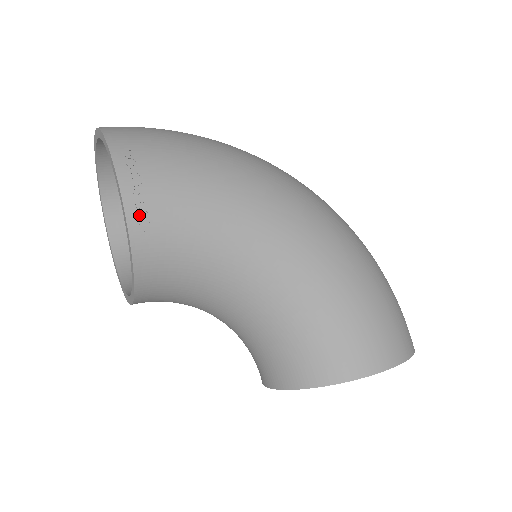
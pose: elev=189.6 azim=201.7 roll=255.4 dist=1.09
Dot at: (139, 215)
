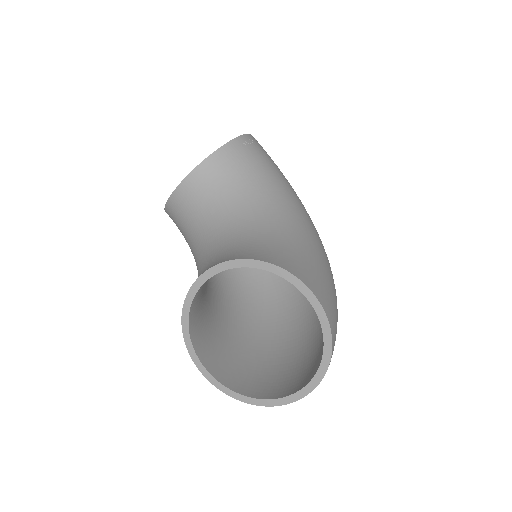
Dot at: (247, 141)
